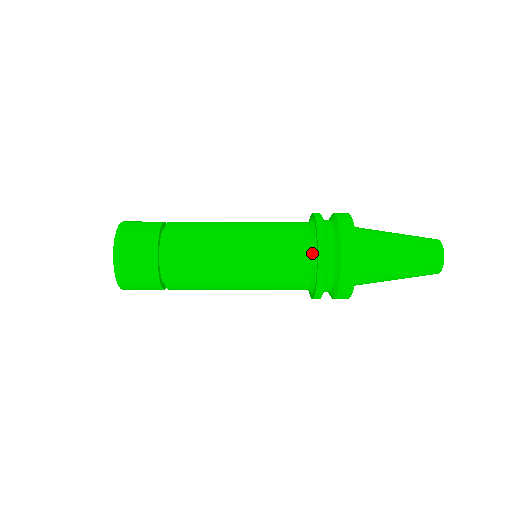
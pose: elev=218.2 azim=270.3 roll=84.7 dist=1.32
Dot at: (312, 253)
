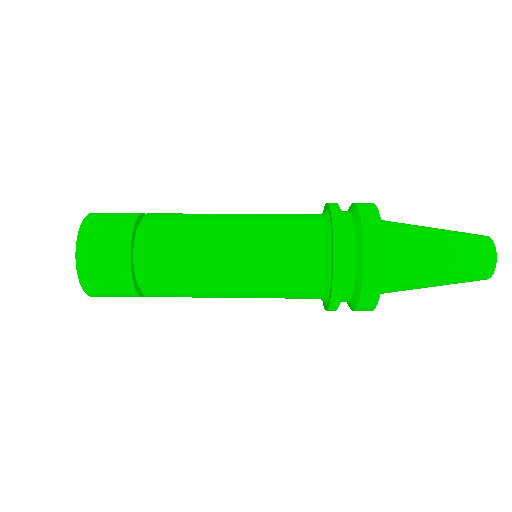
Dot at: (326, 248)
